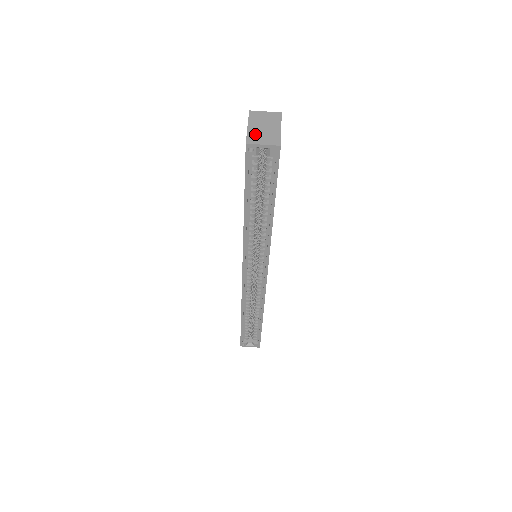
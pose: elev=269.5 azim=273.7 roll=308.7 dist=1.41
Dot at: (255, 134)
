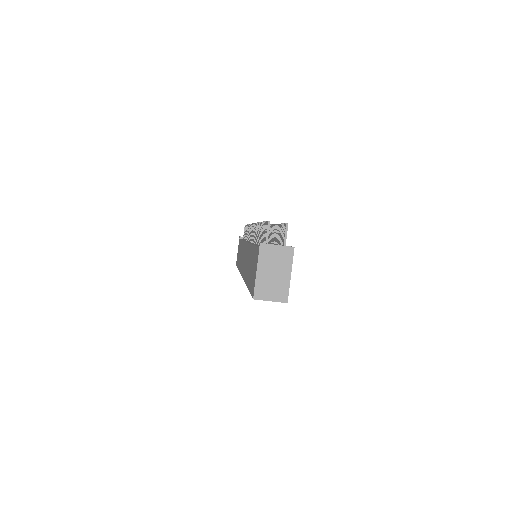
Dot at: (263, 285)
